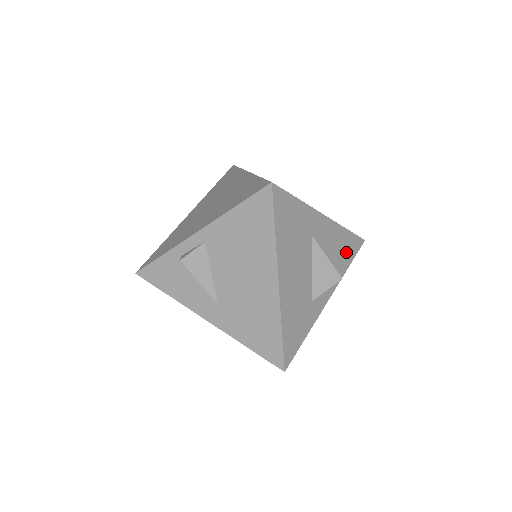
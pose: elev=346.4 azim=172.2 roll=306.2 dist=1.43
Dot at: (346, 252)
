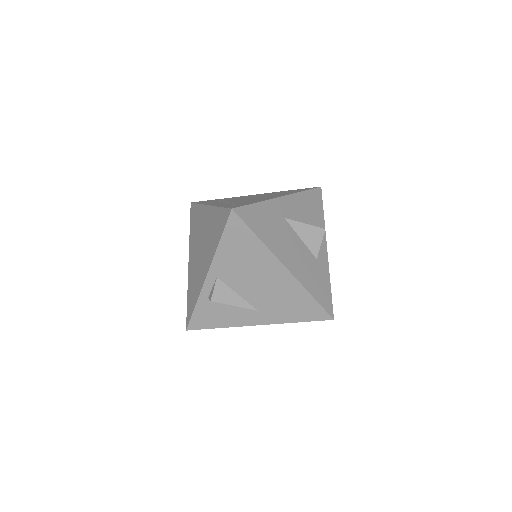
Dot at: (314, 207)
